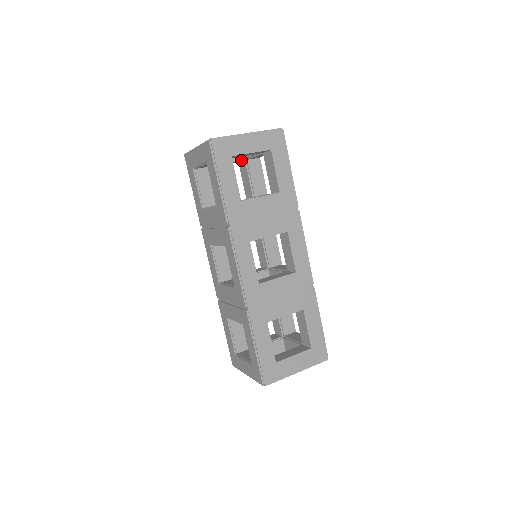
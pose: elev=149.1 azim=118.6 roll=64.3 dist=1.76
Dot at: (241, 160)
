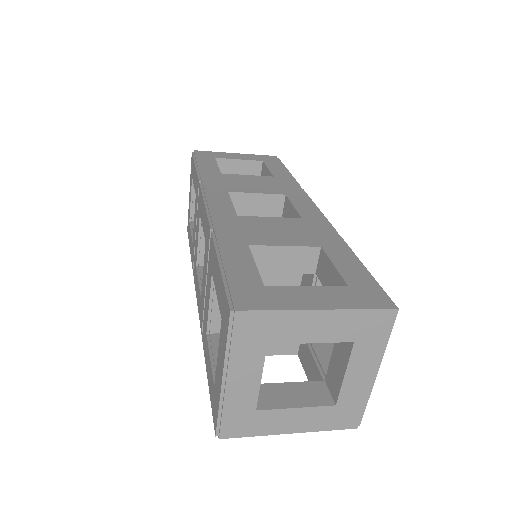
Dot at: occluded
